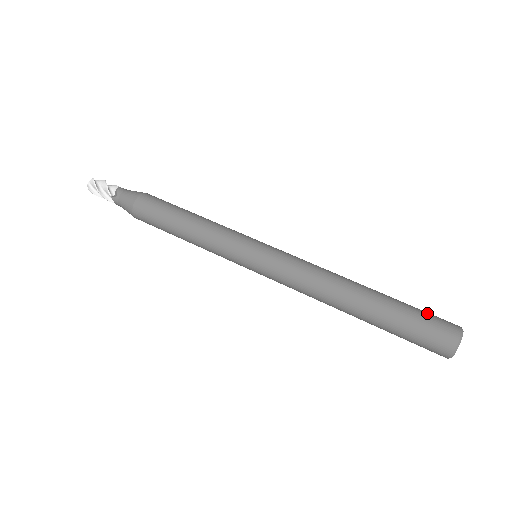
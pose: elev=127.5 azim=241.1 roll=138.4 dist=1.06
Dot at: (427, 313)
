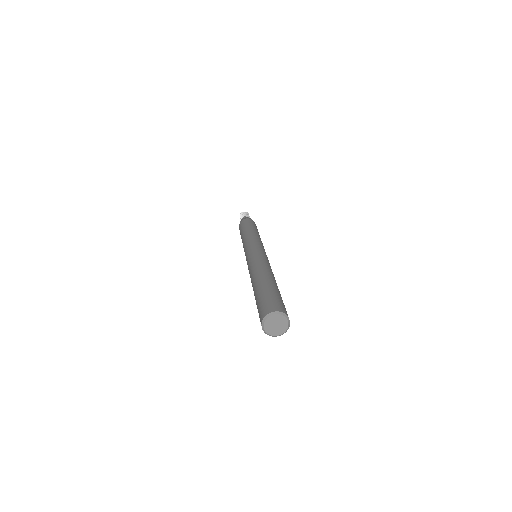
Dot at: (272, 298)
